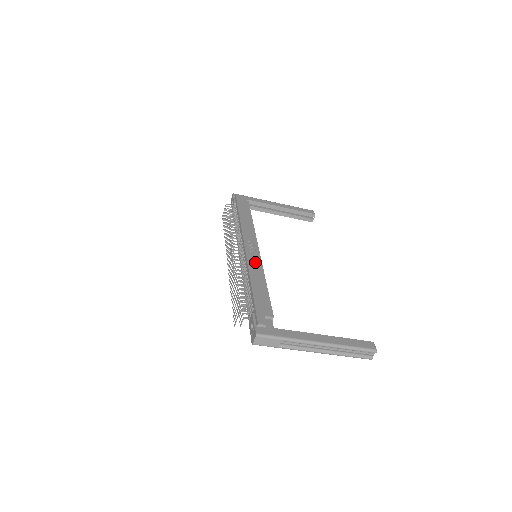
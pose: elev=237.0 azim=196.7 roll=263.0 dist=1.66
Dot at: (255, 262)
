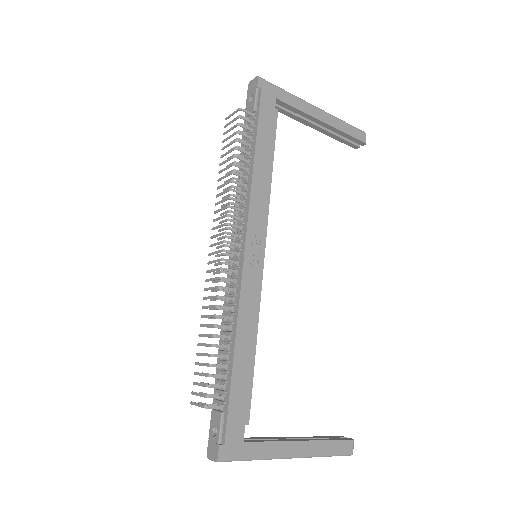
Dot at: (252, 293)
